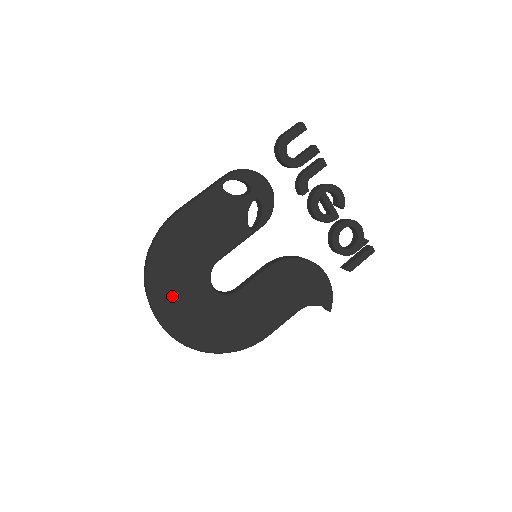
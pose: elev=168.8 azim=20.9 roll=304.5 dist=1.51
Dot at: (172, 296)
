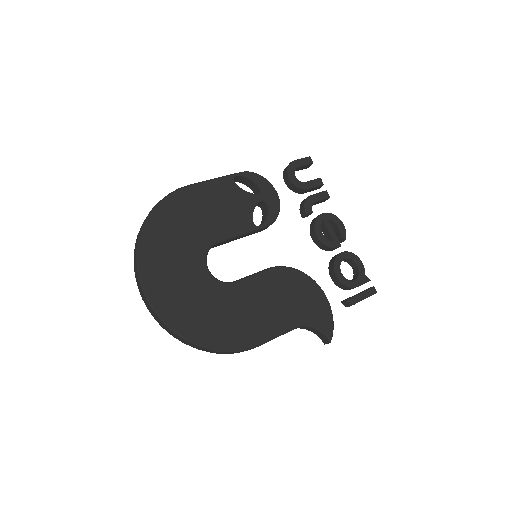
Dot at: (163, 260)
